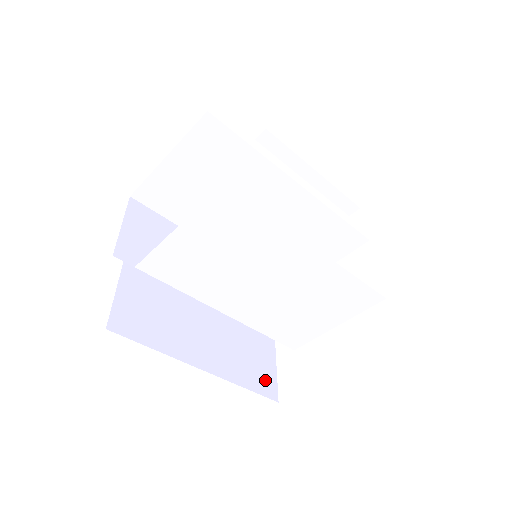
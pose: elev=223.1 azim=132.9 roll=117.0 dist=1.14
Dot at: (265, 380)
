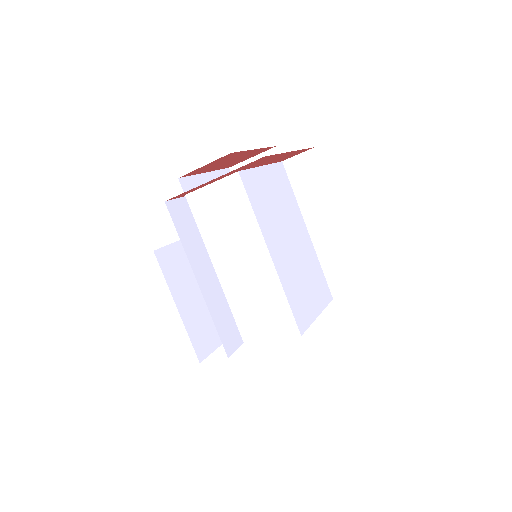
Dot at: occluded
